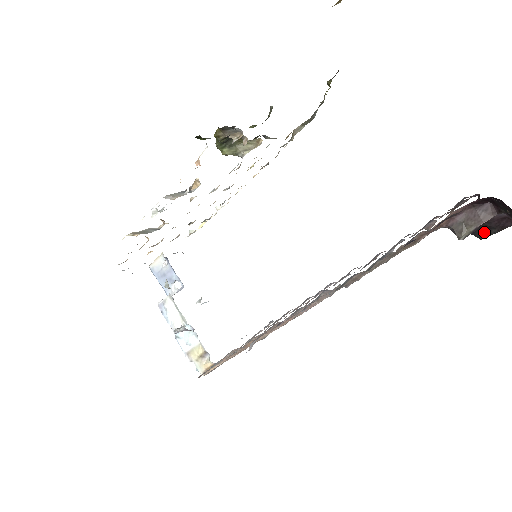
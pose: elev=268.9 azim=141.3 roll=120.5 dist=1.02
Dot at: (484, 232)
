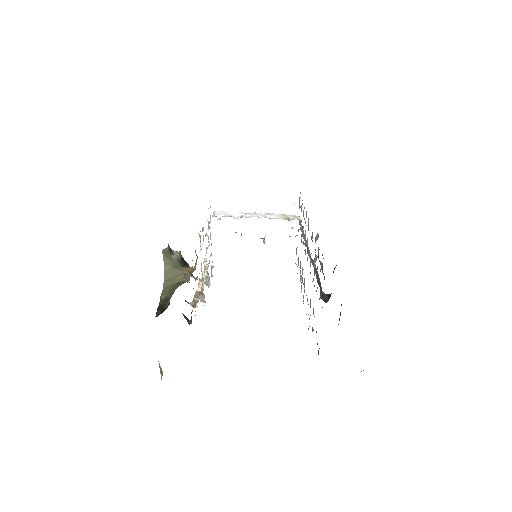
Dot at: occluded
